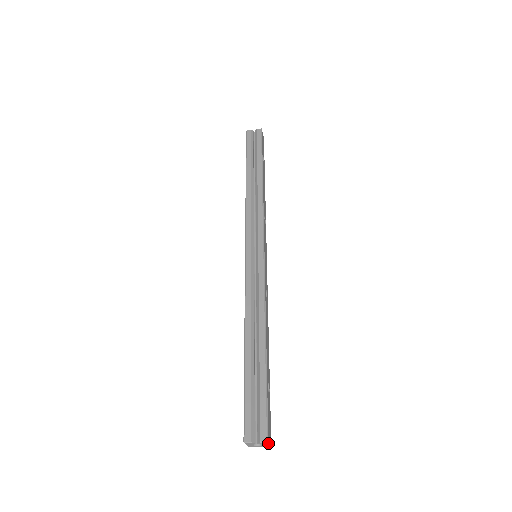
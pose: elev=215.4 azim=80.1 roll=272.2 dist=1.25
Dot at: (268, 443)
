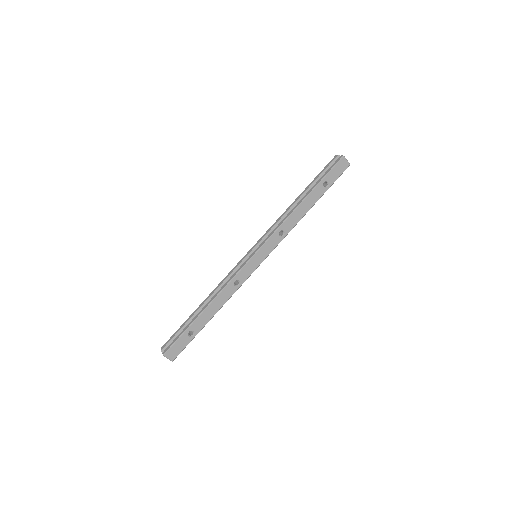
Dot at: (166, 357)
